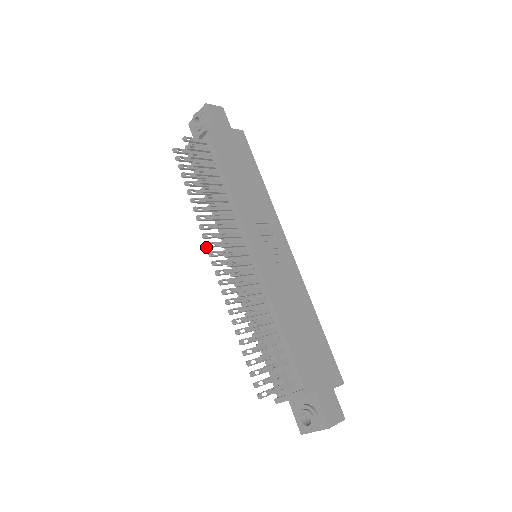
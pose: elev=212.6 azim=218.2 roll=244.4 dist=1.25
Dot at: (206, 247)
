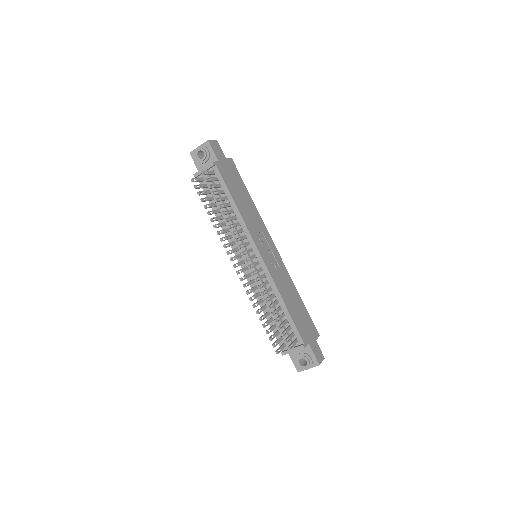
Dot at: (227, 254)
